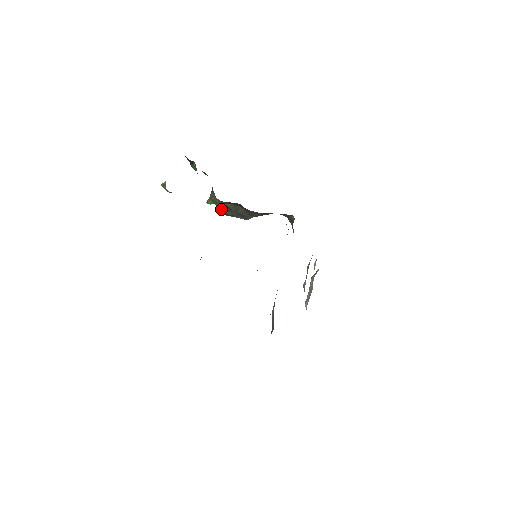
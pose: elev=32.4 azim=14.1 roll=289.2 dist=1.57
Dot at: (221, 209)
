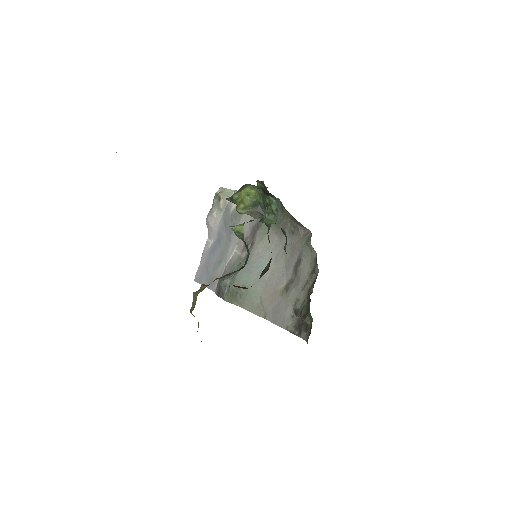
Dot at: (236, 204)
